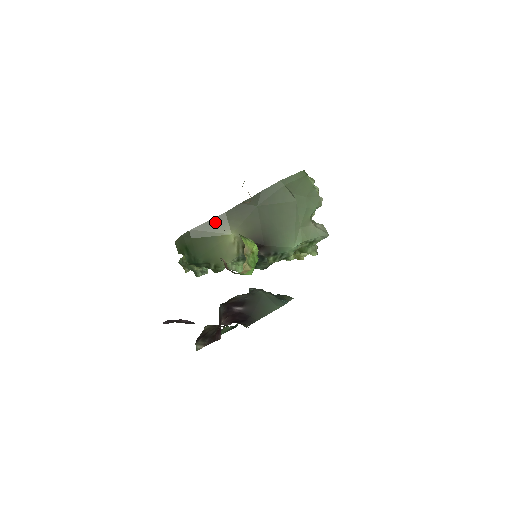
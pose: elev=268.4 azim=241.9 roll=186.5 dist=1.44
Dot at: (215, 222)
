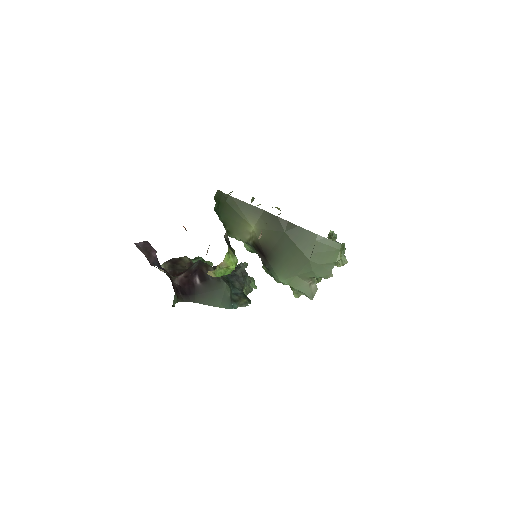
Dot at: (251, 209)
